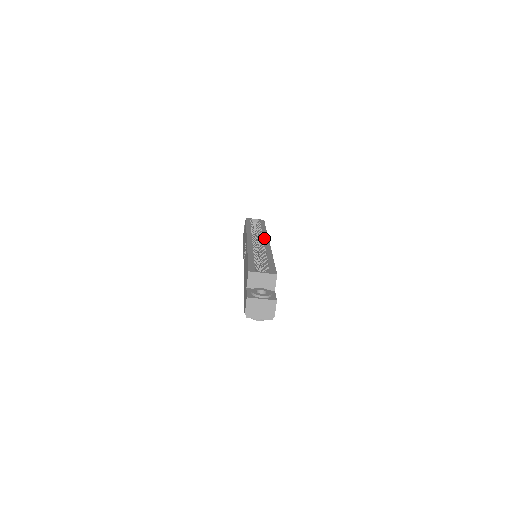
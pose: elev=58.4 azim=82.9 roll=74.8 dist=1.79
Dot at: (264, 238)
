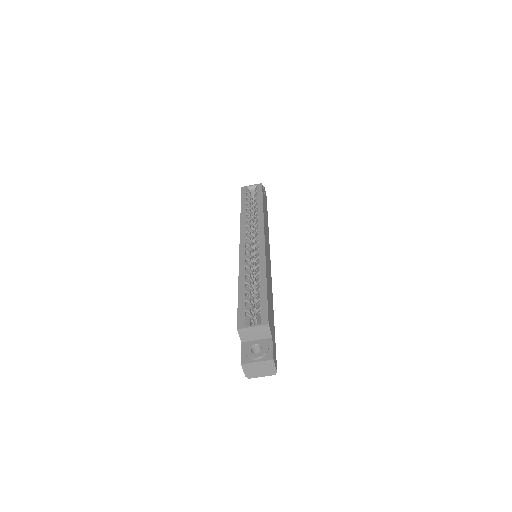
Dot at: (259, 234)
